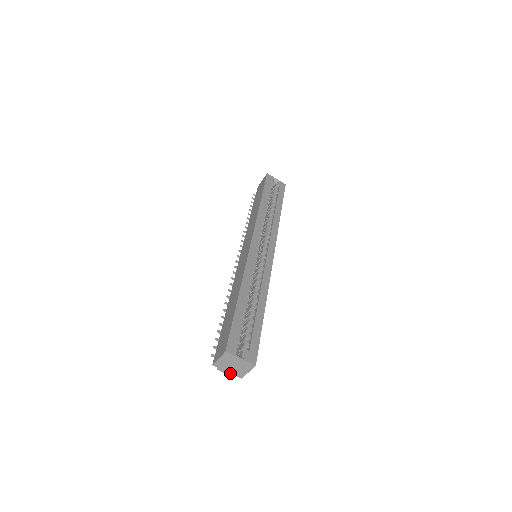
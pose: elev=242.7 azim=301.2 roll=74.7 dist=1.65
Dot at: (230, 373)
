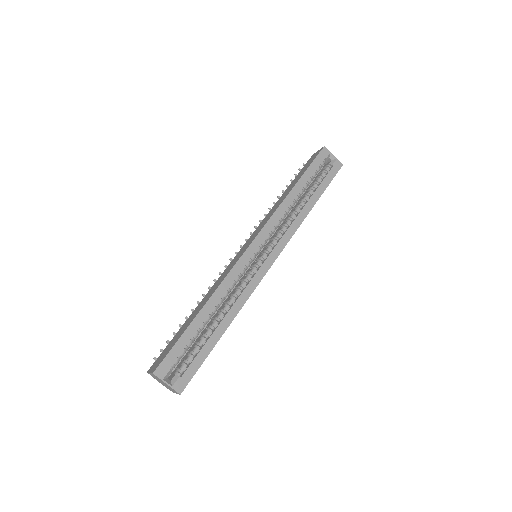
Dot at: (163, 384)
